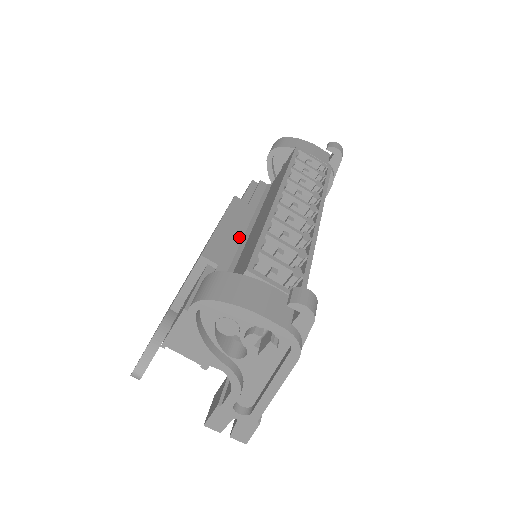
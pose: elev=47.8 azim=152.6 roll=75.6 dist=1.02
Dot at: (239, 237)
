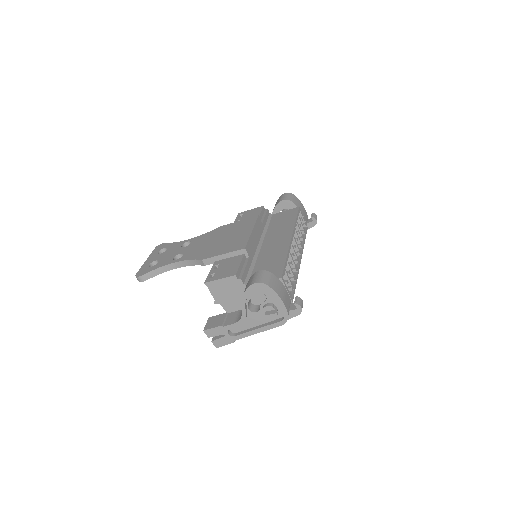
Dot at: (257, 244)
